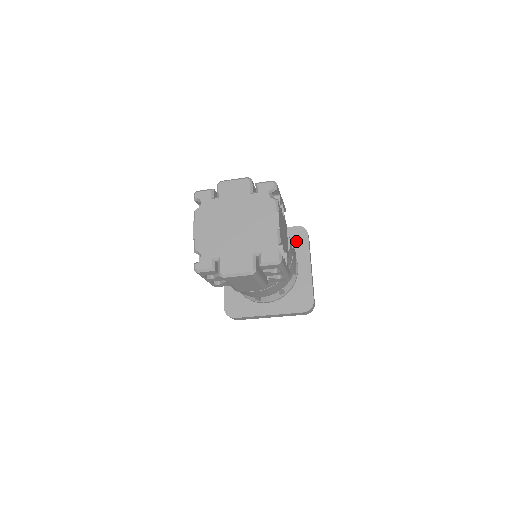
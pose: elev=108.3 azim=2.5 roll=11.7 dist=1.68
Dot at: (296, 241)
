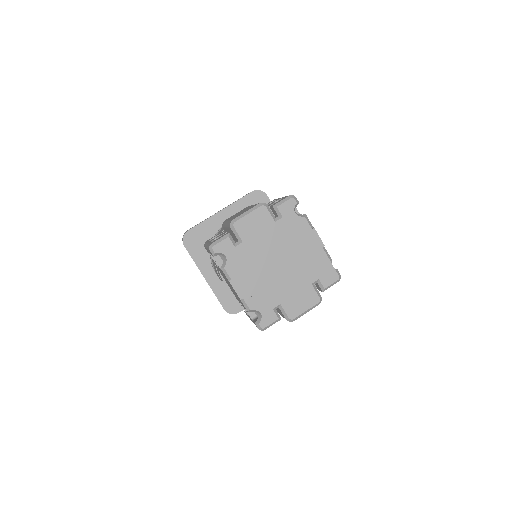
Dot at: occluded
